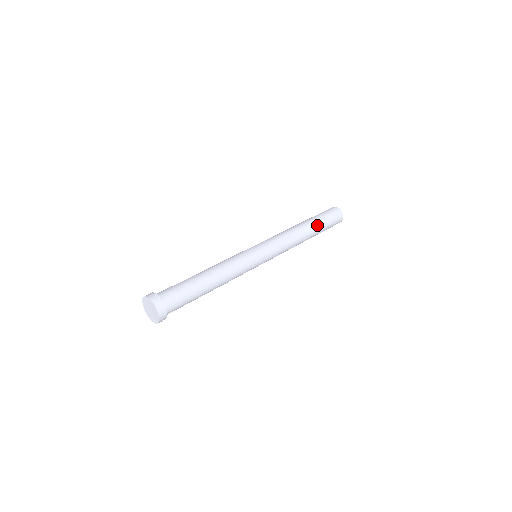
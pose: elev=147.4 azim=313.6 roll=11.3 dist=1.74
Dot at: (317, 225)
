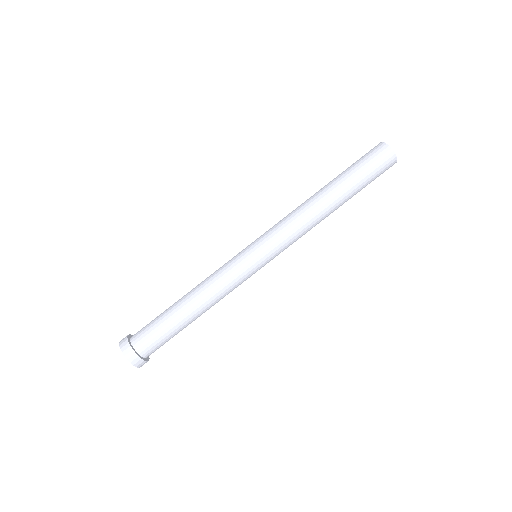
Dot at: (347, 188)
